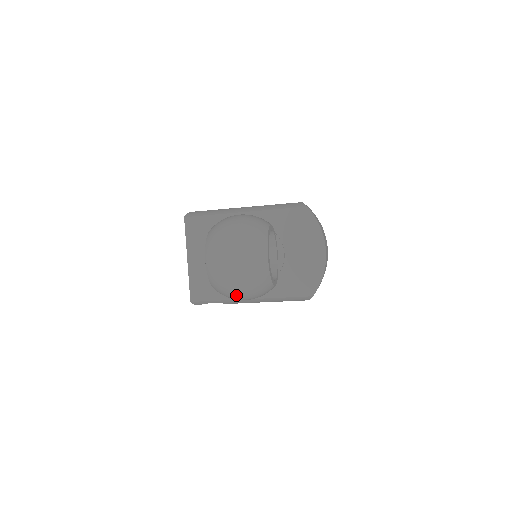
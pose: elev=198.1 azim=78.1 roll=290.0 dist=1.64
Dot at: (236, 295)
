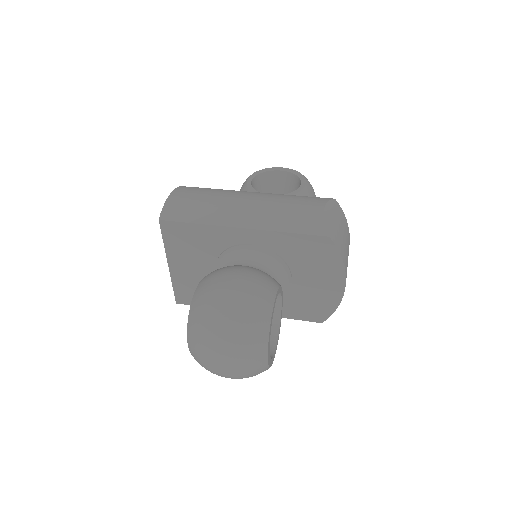
Dot at: occluded
